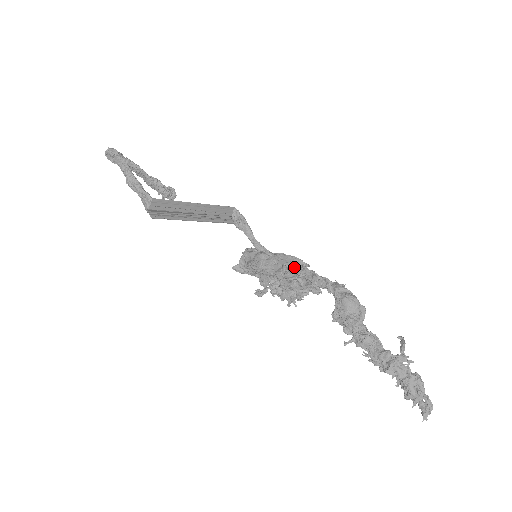
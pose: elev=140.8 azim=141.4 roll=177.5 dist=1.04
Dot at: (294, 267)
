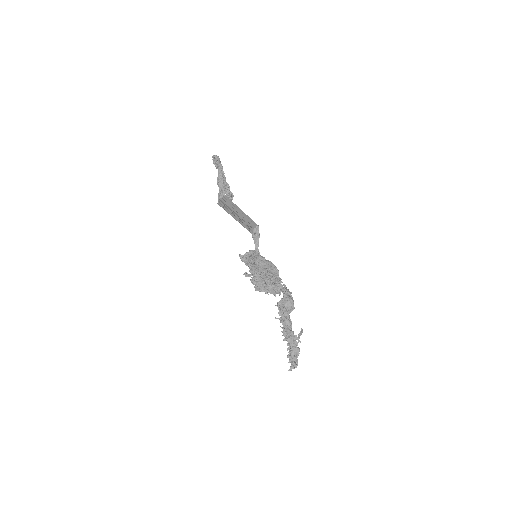
Dot at: (273, 272)
